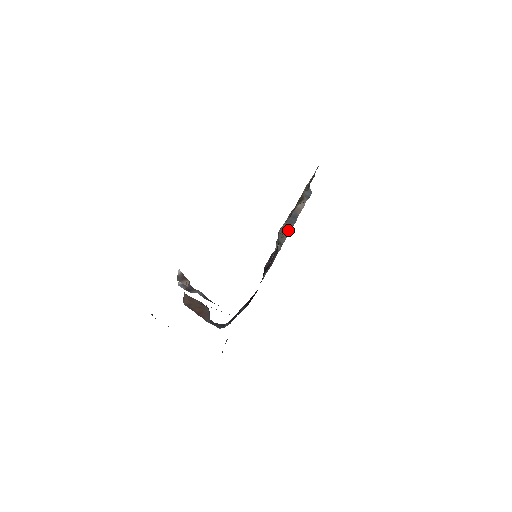
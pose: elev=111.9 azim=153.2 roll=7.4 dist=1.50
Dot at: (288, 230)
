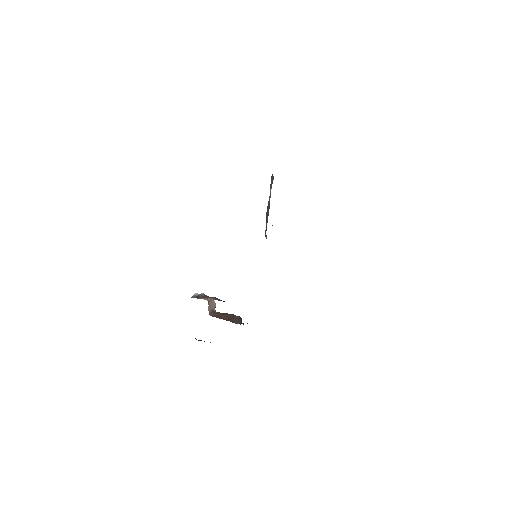
Dot at: (267, 219)
